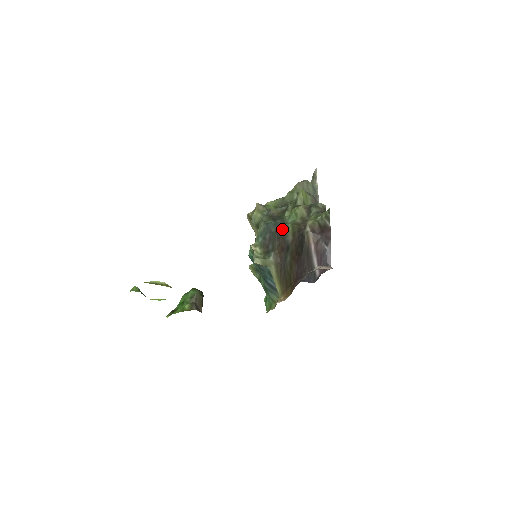
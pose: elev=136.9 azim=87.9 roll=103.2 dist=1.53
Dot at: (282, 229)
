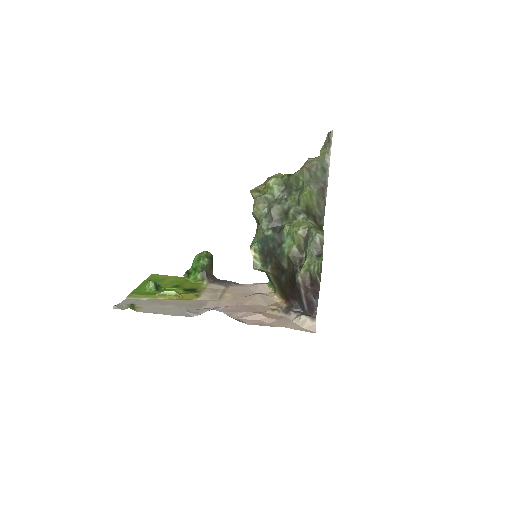
Dot at: (279, 249)
